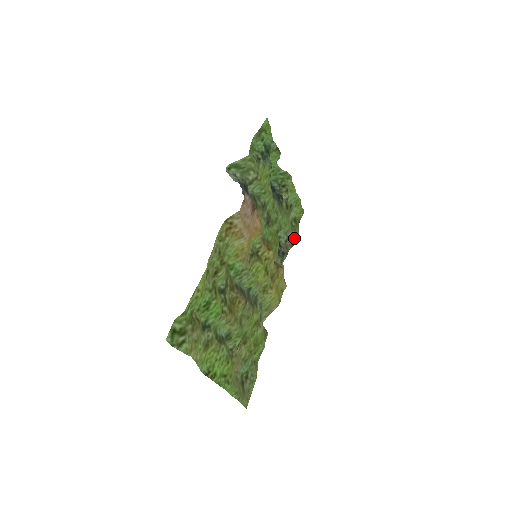
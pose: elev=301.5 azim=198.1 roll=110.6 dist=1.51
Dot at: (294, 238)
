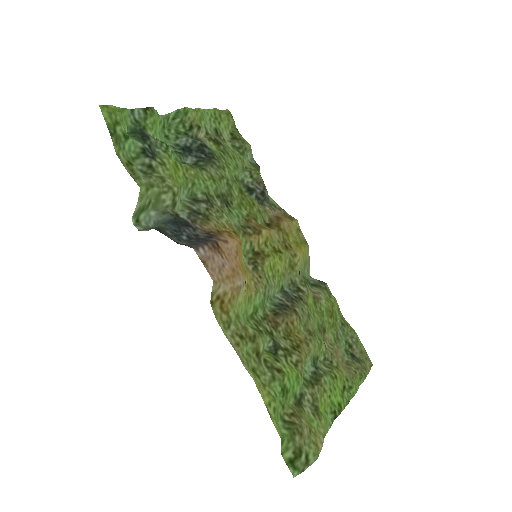
Dot at: (251, 156)
